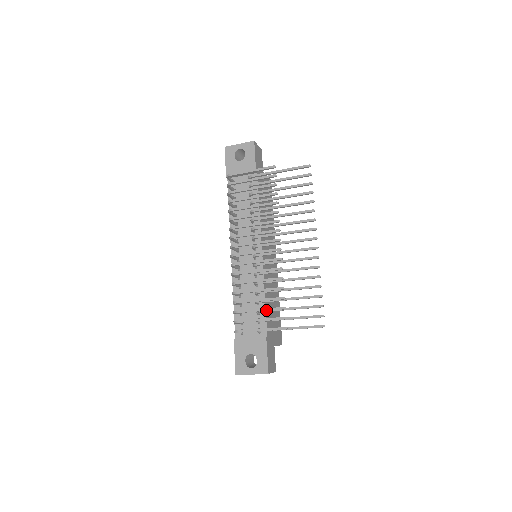
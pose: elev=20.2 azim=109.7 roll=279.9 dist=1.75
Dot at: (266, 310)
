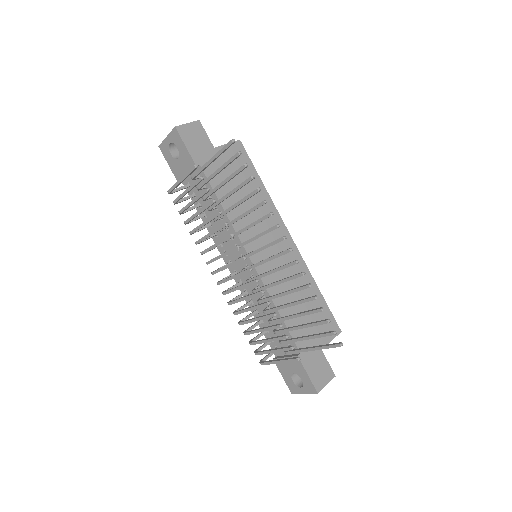
Dot at: occluded
